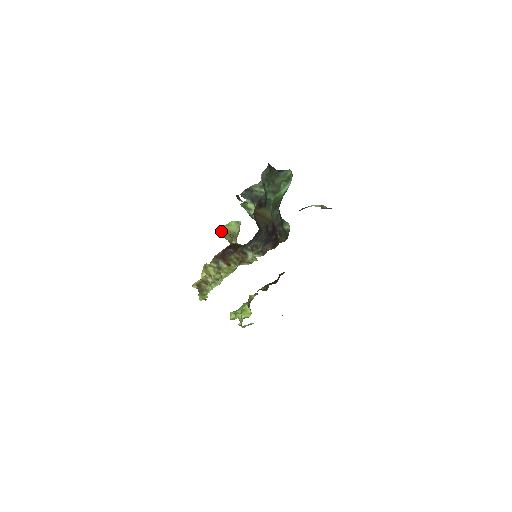
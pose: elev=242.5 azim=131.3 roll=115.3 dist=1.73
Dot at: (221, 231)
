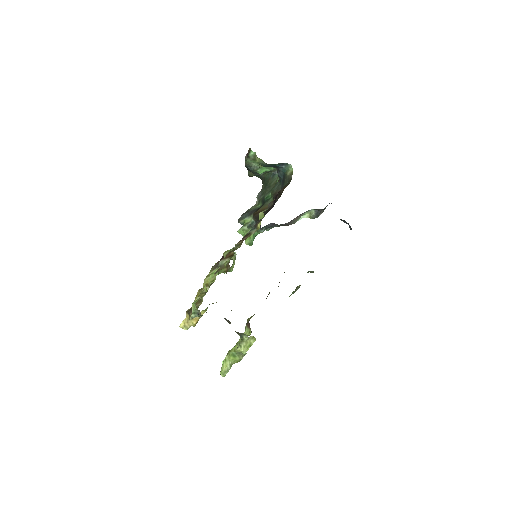
Dot at: occluded
